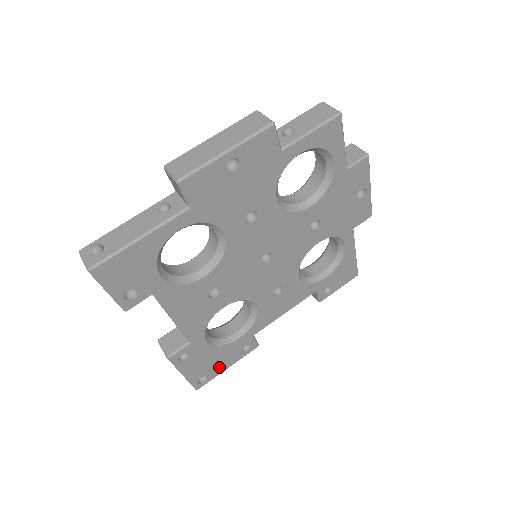
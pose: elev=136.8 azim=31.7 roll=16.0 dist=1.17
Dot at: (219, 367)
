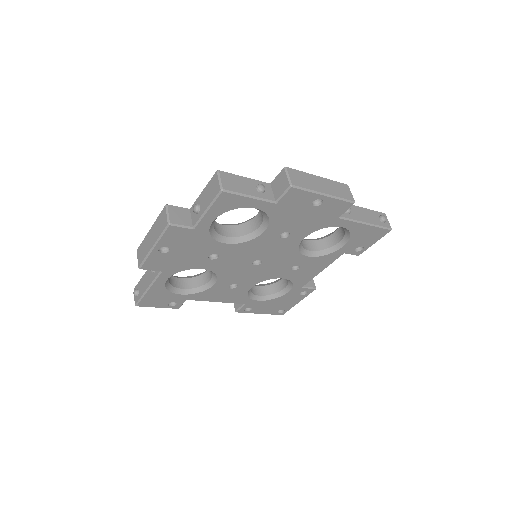
Dot at: (288, 304)
